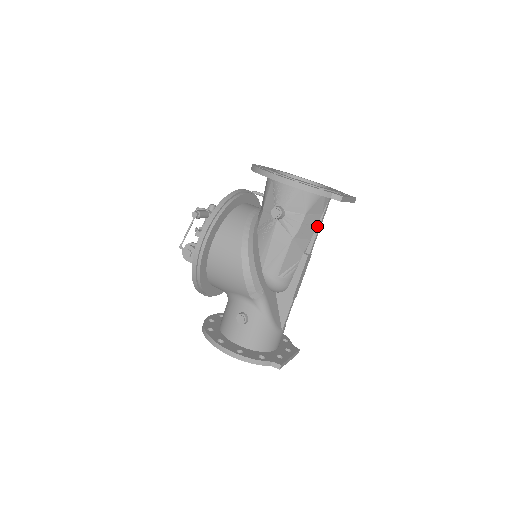
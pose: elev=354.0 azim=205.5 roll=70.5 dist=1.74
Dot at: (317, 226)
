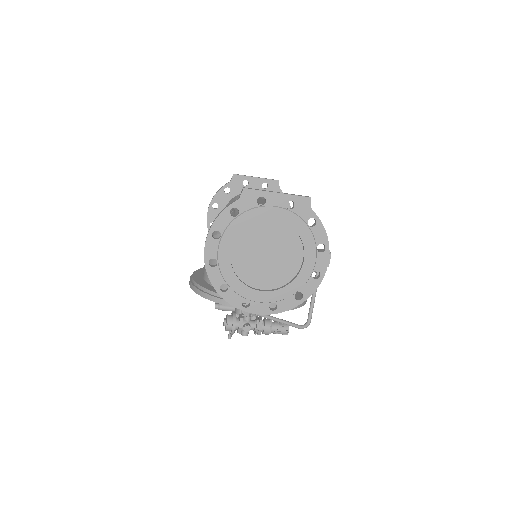
Dot at: occluded
